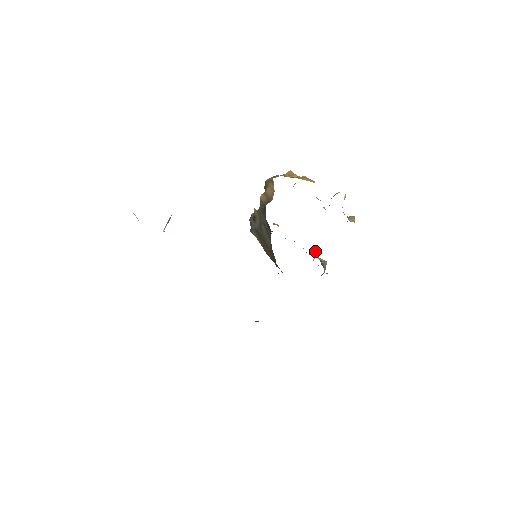
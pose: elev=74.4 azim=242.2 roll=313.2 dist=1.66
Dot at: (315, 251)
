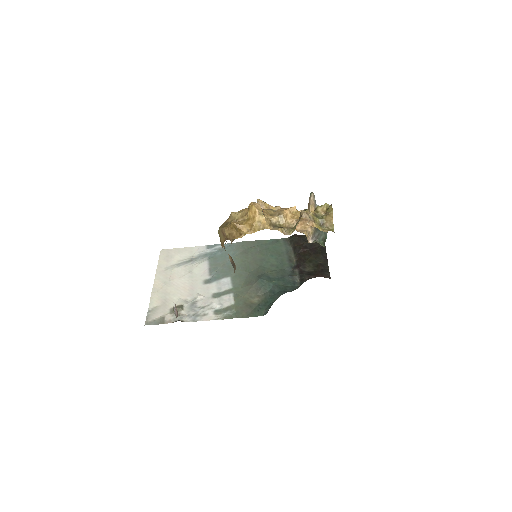
Dot at: (307, 238)
